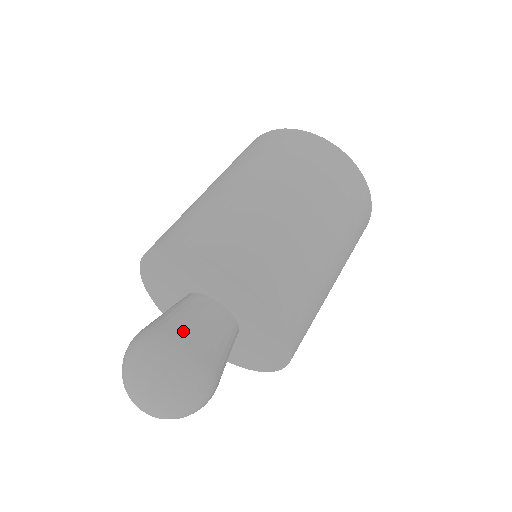
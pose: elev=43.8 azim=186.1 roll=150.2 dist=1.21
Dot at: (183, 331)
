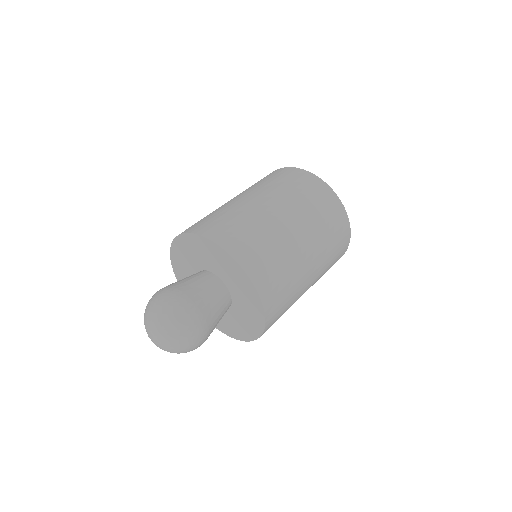
Dot at: (205, 307)
